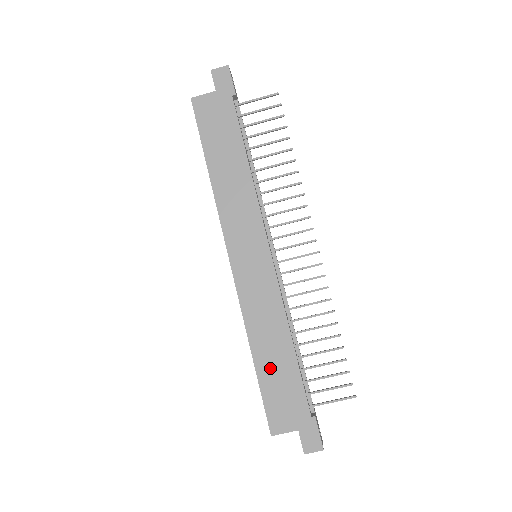
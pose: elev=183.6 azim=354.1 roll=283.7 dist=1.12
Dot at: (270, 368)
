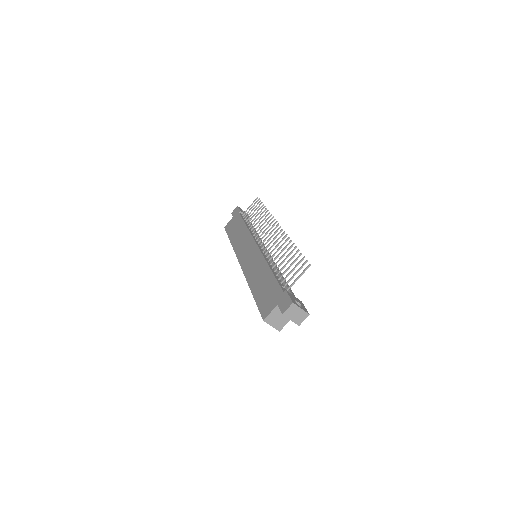
Dot at: (260, 289)
